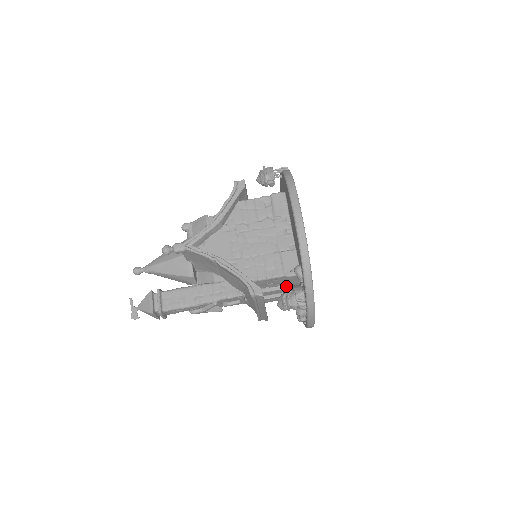
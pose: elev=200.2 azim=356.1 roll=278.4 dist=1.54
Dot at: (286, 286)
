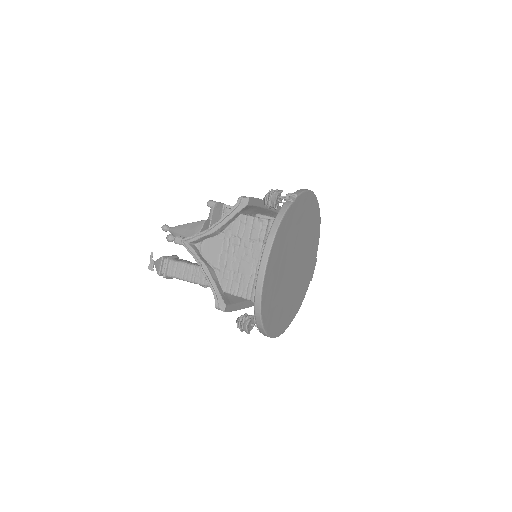
Dot at: occluded
